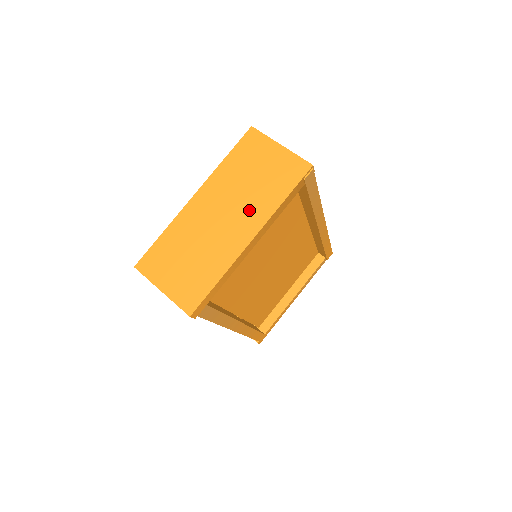
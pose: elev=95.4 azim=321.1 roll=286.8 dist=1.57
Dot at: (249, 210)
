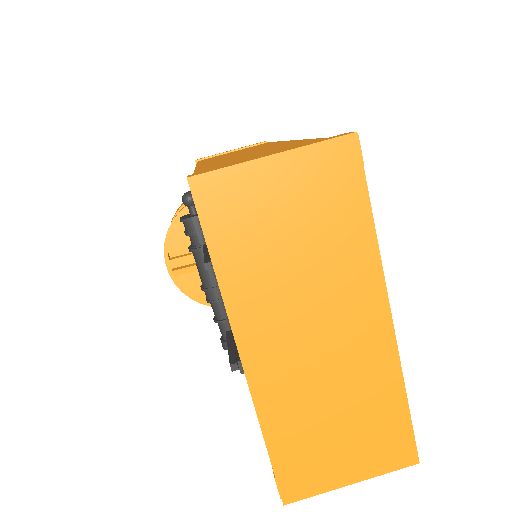
Dot at: (342, 290)
